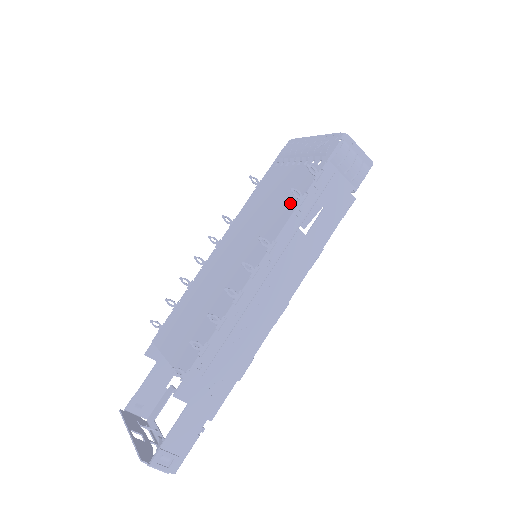
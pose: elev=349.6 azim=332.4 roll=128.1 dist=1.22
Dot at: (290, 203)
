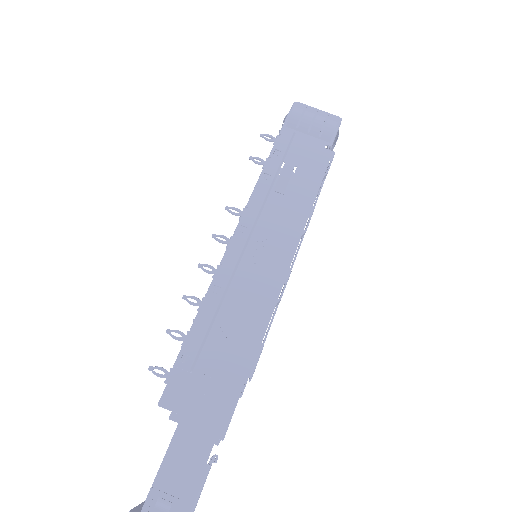
Dot at: occluded
